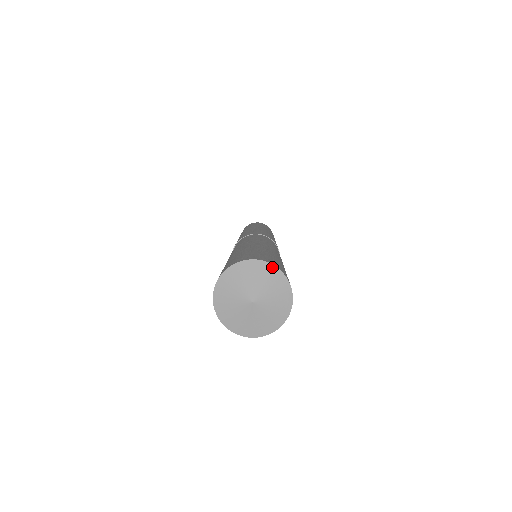
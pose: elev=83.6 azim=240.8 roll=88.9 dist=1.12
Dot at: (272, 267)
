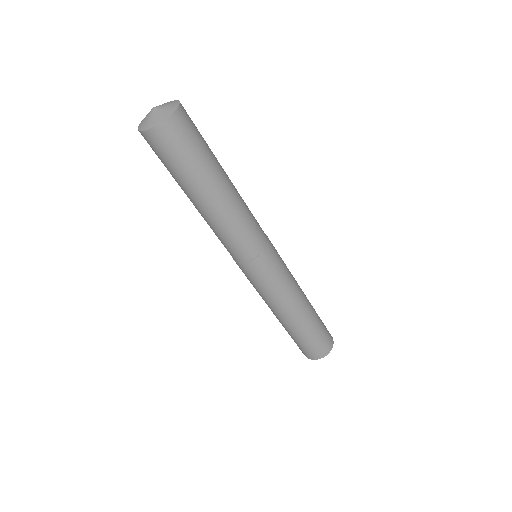
Dot at: (178, 103)
